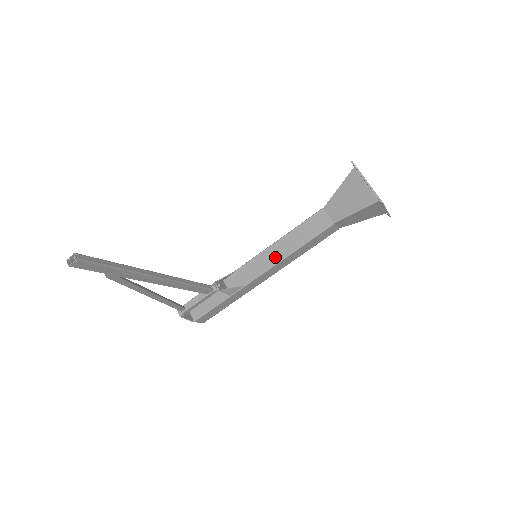
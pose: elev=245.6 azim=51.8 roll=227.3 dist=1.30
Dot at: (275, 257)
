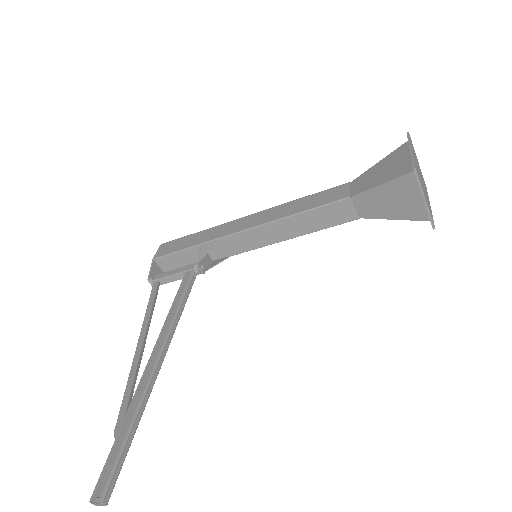
Dot at: (274, 237)
